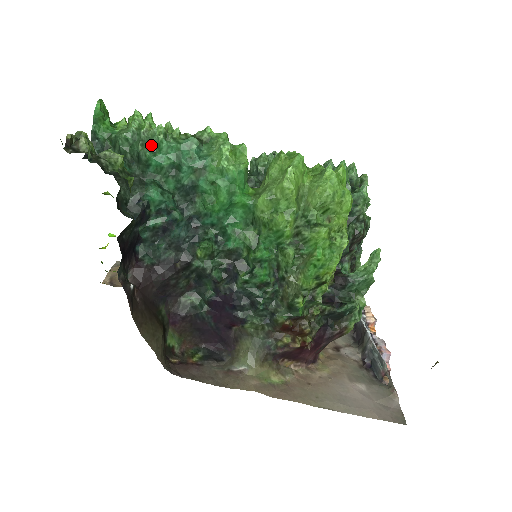
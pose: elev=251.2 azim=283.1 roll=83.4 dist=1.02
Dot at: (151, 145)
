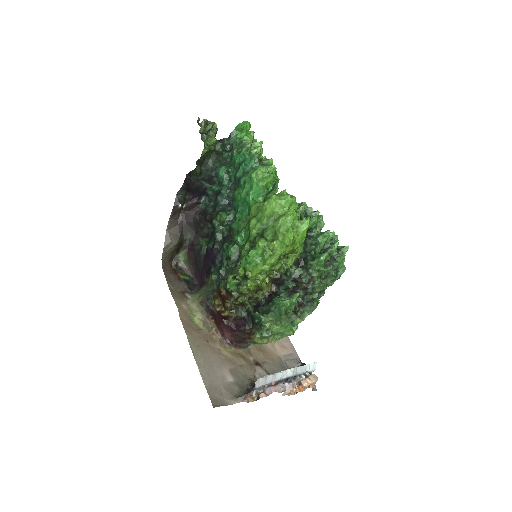
Dot at: (240, 149)
